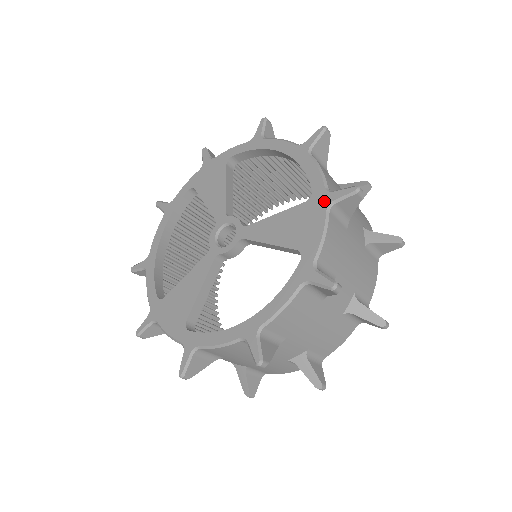
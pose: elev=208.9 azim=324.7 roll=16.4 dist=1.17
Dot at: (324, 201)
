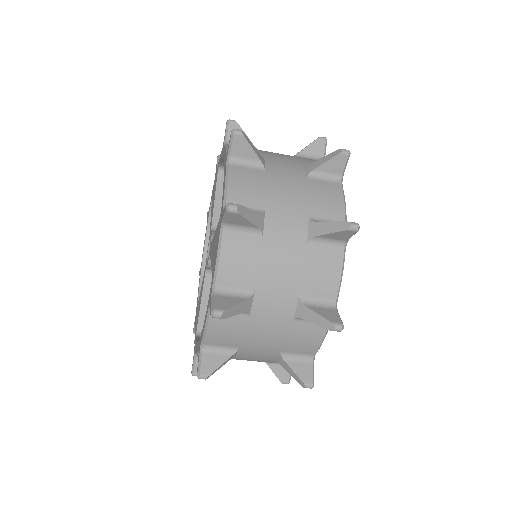
Dot at: (221, 221)
